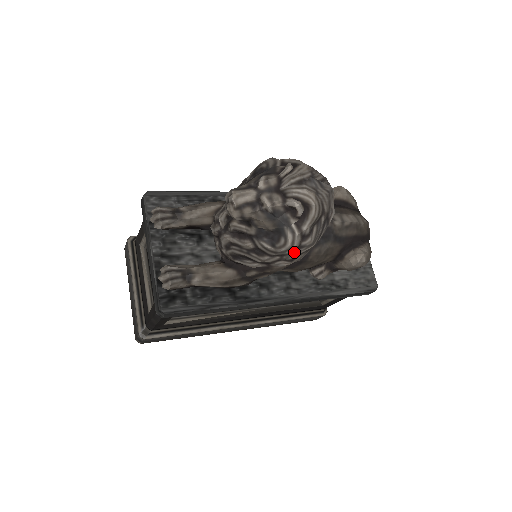
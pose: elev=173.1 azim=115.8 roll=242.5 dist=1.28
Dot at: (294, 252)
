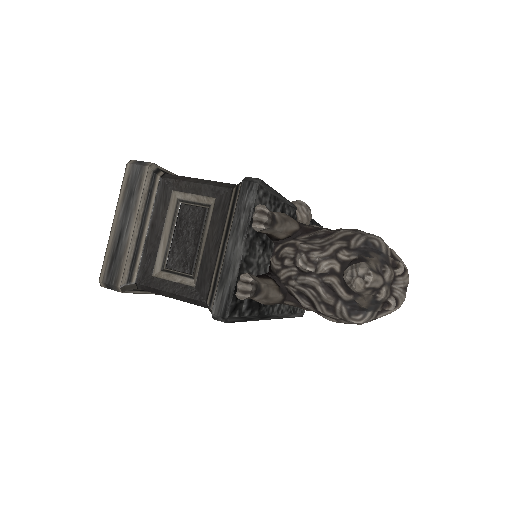
Dot at: (353, 323)
